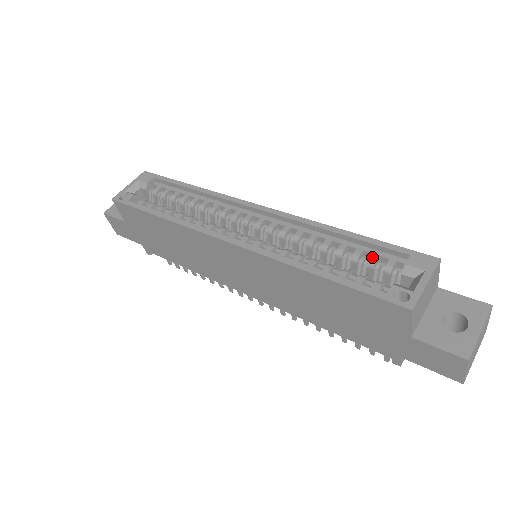
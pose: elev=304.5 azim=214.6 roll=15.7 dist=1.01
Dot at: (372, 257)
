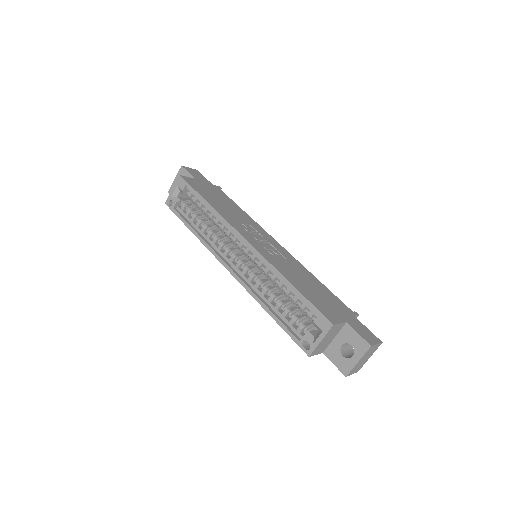
Dot at: (301, 306)
